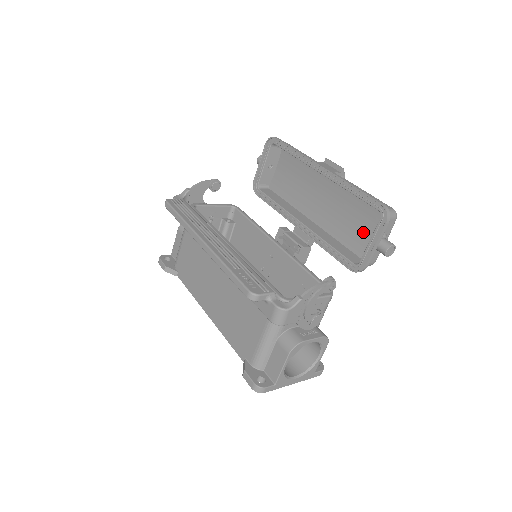
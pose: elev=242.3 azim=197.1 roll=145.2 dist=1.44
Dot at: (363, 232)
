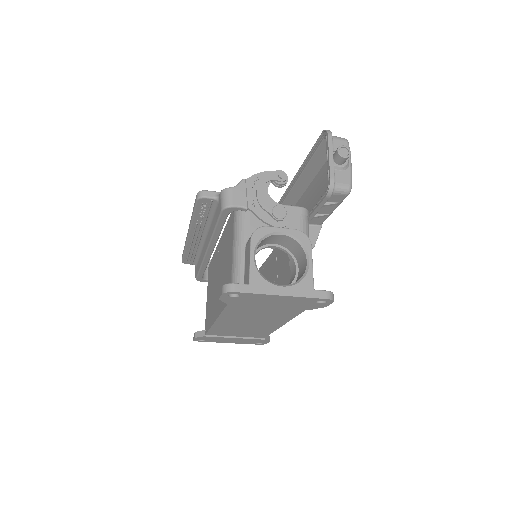
Dot at: occluded
